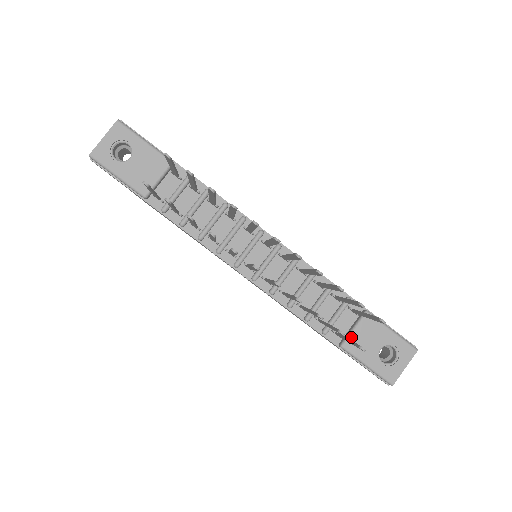
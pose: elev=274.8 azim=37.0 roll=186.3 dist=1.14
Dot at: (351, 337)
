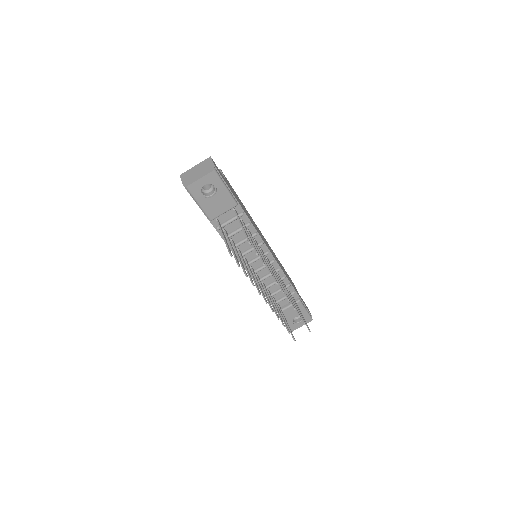
Dot at: (285, 310)
